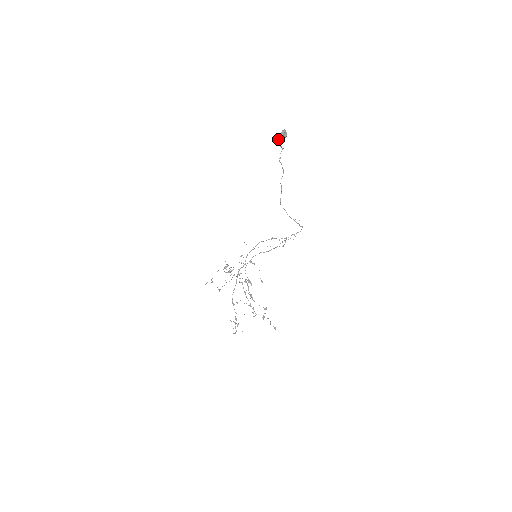
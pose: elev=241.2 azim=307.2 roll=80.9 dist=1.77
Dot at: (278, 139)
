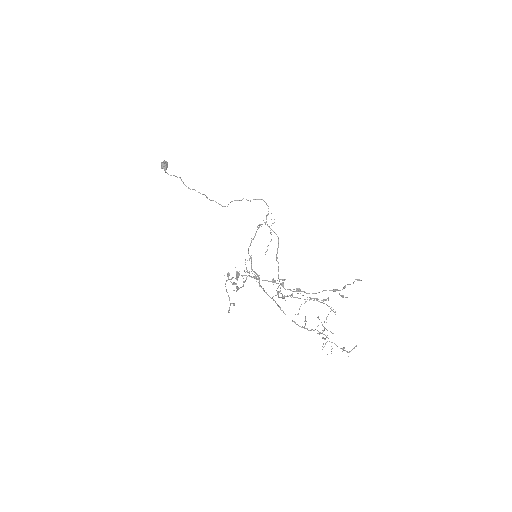
Dot at: (165, 172)
